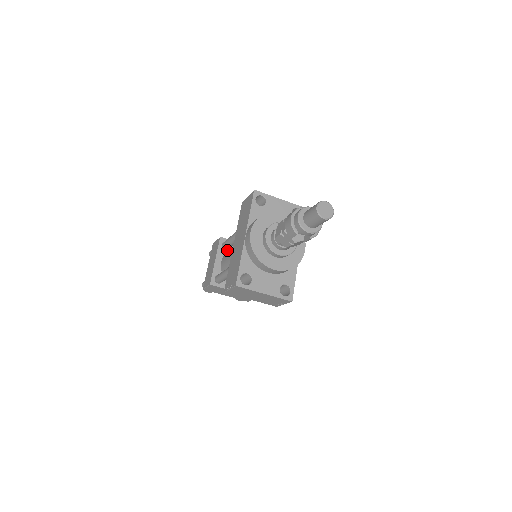
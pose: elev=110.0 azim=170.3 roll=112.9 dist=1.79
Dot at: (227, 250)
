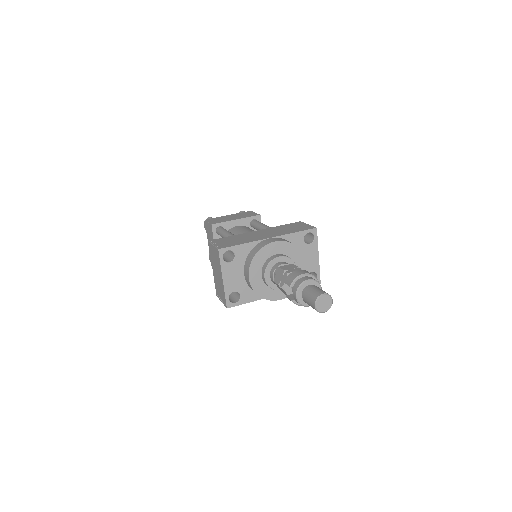
Dot at: (251, 226)
